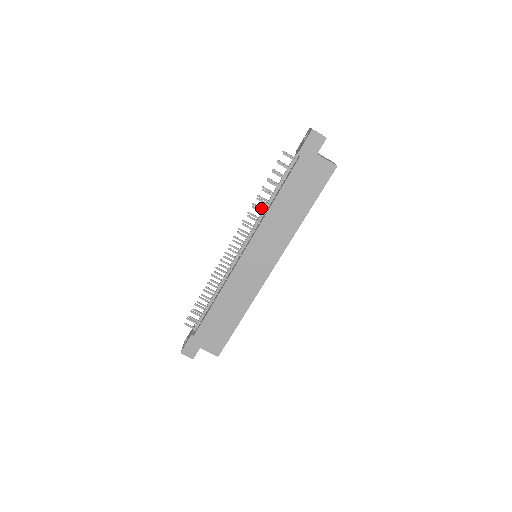
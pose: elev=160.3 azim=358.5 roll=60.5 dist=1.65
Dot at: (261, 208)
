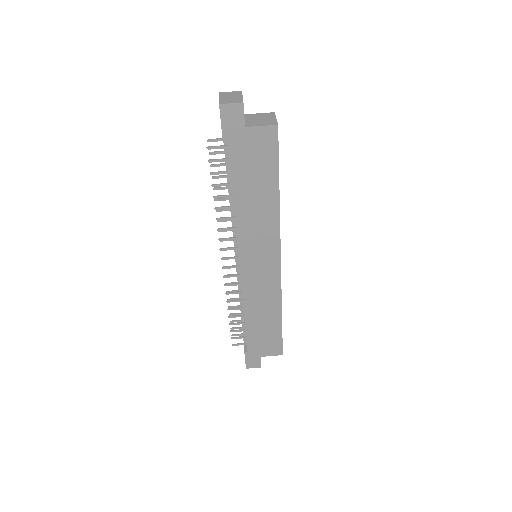
Dot at: (228, 209)
